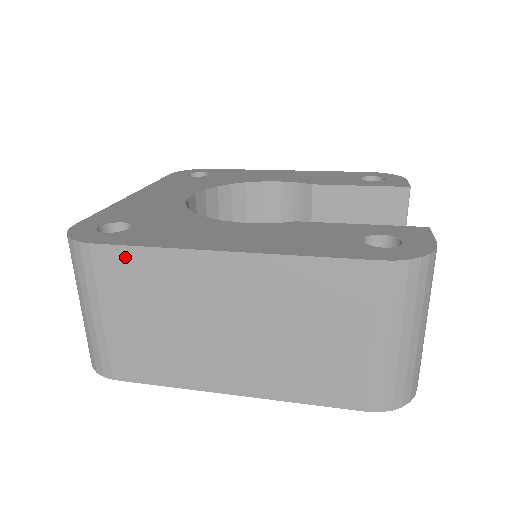
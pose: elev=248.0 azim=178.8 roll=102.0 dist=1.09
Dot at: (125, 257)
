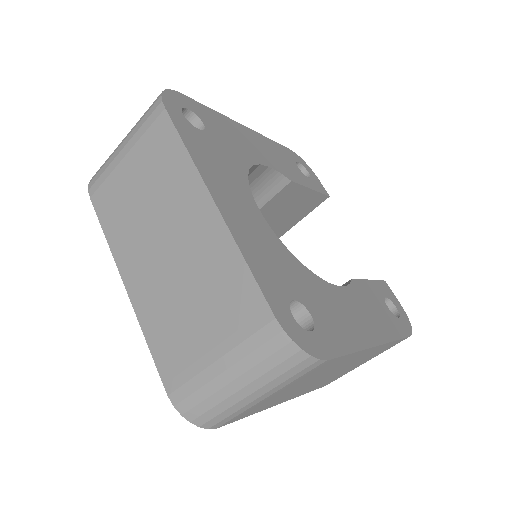
Dot at: (334, 361)
